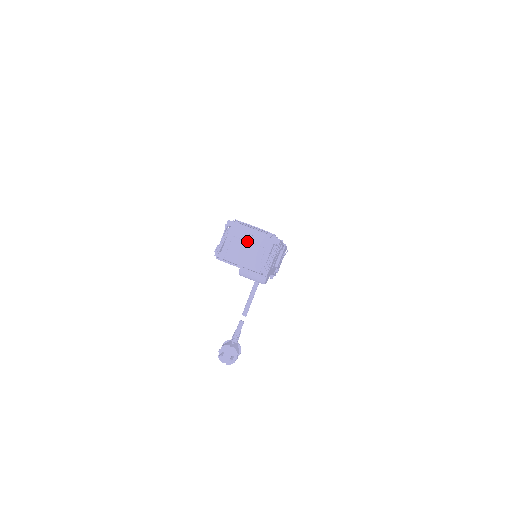
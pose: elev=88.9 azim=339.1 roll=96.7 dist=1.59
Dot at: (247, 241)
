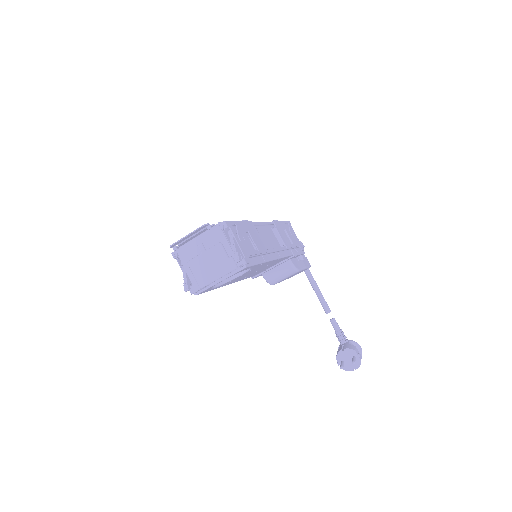
Dot at: (201, 253)
